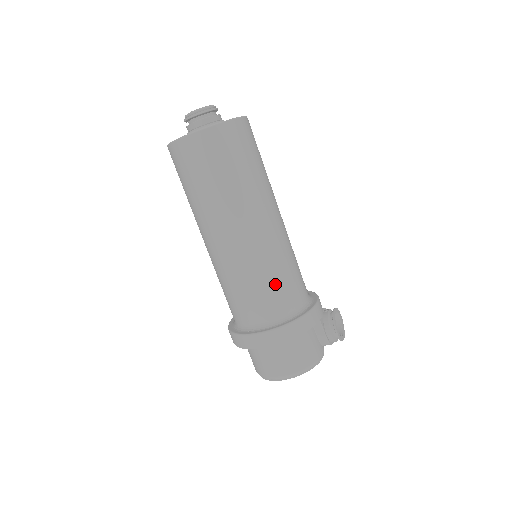
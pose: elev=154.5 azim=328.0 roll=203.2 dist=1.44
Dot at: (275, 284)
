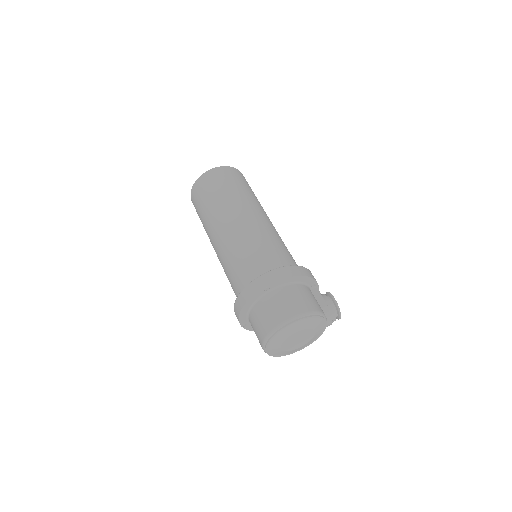
Dot at: (279, 247)
